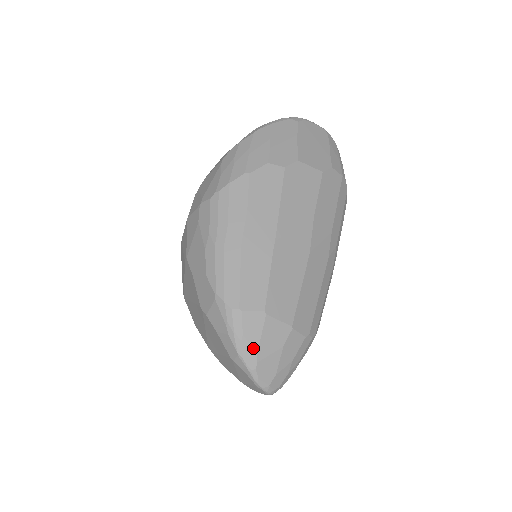
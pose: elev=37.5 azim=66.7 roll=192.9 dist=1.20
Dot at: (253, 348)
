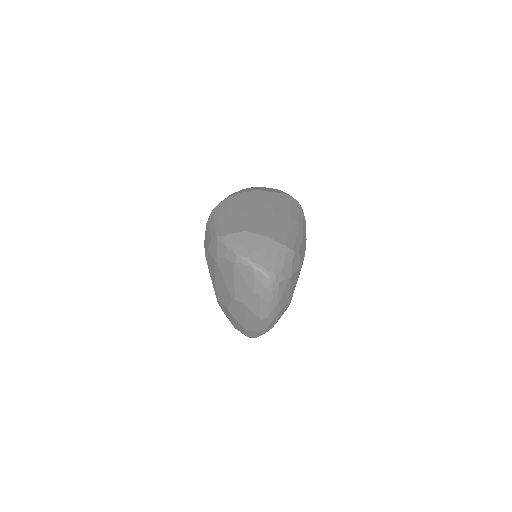
Dot at: (244, 248)
